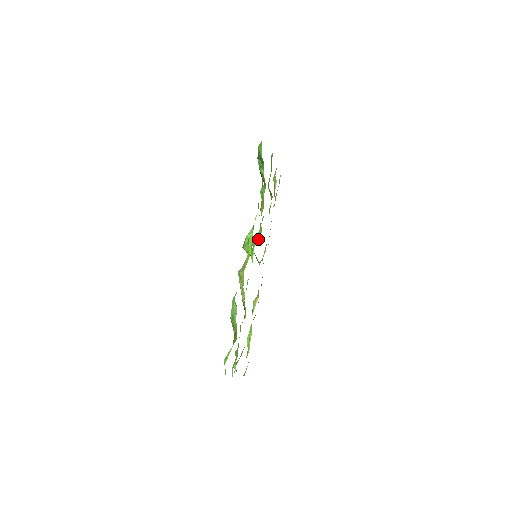
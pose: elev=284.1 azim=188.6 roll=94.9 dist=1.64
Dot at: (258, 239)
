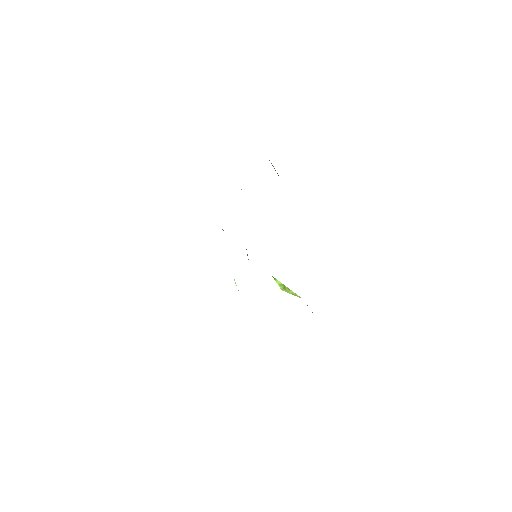
Dot at: occluded
